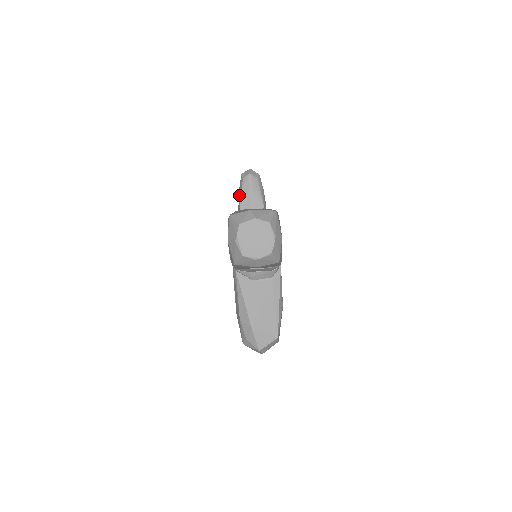
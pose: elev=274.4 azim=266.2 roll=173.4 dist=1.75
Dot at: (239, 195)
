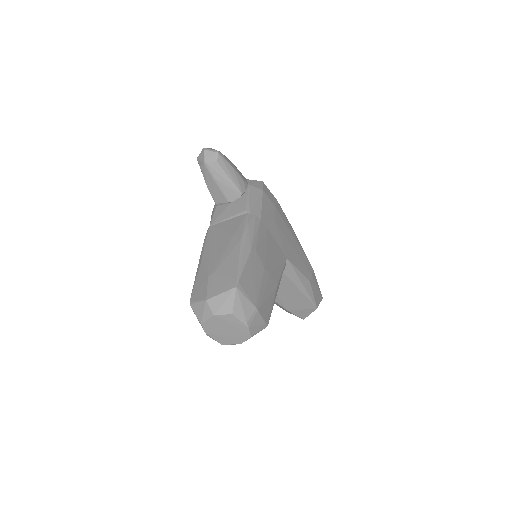
Dot at: occluded
